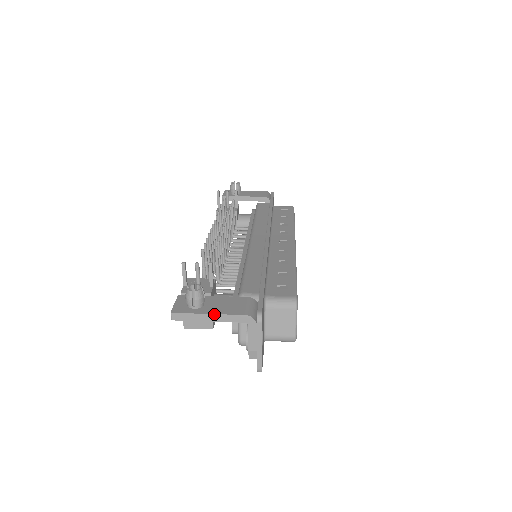
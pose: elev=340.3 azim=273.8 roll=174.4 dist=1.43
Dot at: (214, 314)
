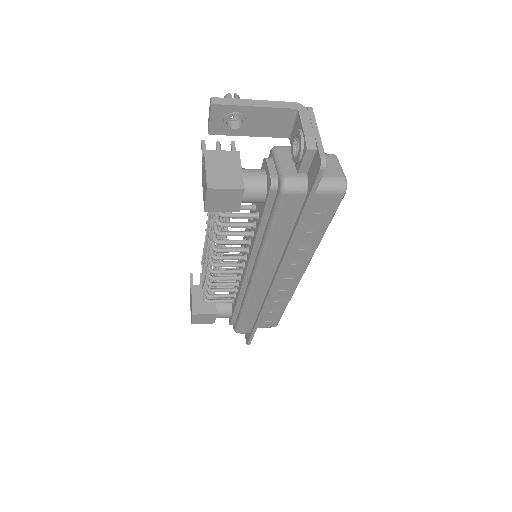
Dot at: (260, 100)
